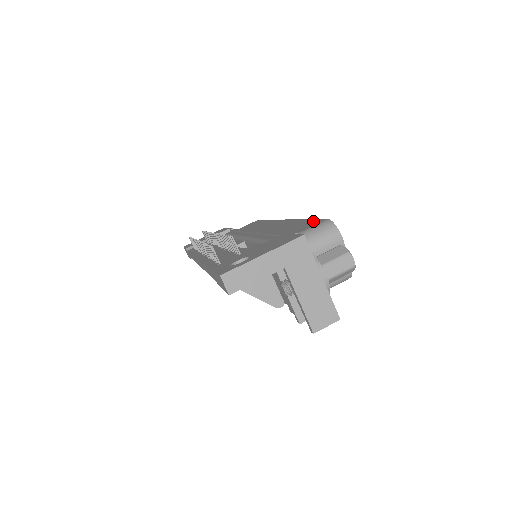
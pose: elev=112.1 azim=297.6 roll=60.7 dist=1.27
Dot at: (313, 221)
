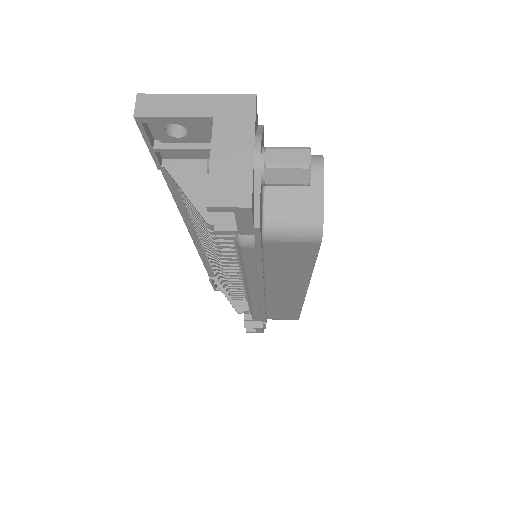
Dot at: occluded
